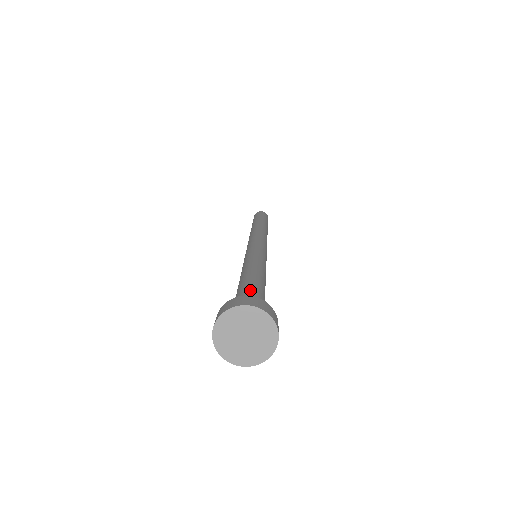
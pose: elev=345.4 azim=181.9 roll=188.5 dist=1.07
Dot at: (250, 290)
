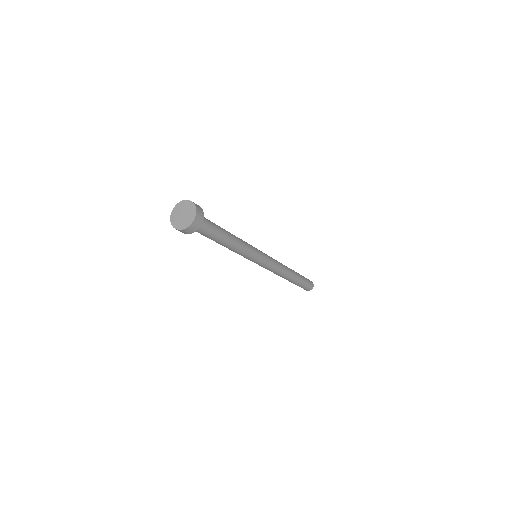
Dot at: occluded
